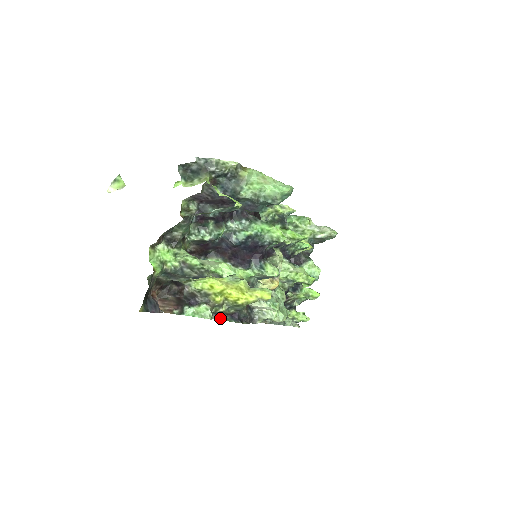
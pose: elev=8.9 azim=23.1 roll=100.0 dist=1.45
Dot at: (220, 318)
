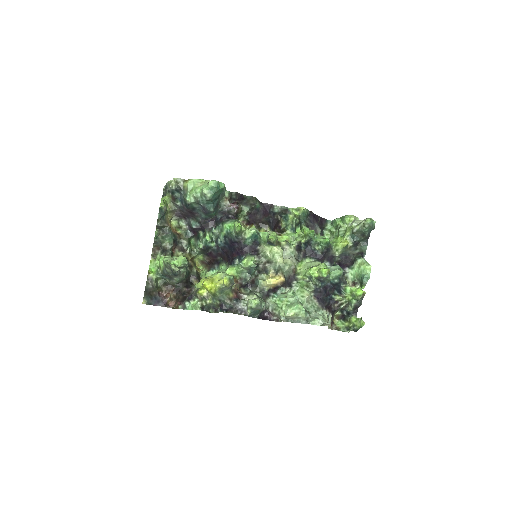
Dot at: (216, 311)
